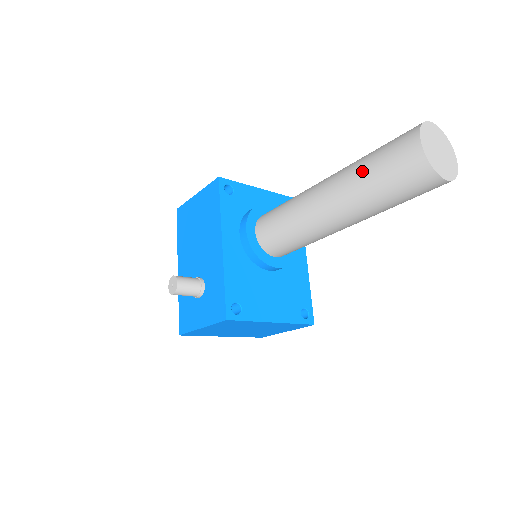
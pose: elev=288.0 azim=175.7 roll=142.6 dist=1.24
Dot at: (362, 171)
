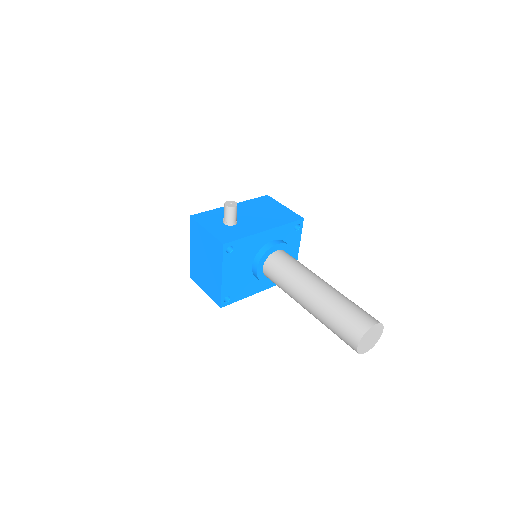
Dot at: (345, 301)
